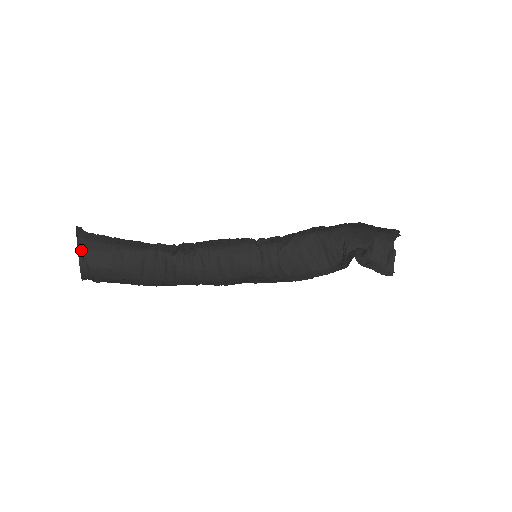
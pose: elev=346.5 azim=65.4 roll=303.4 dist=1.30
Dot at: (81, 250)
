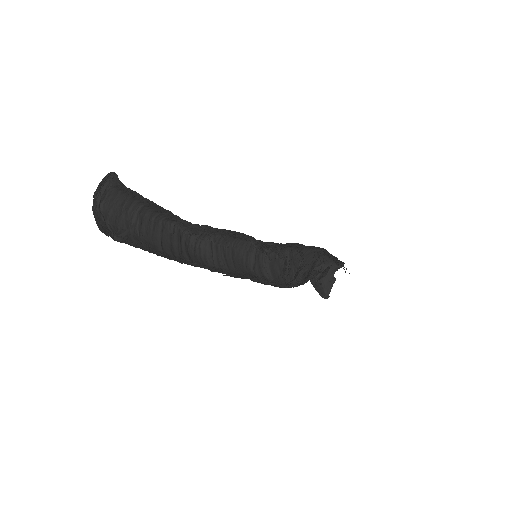
Dot at: (100, 200)
